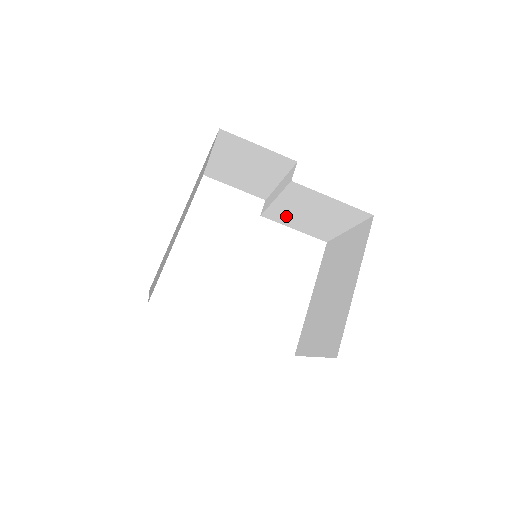
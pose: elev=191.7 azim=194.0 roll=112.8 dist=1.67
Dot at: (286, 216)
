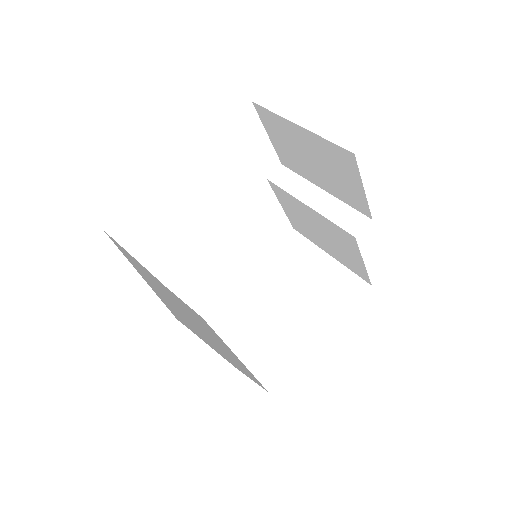
Dot at: (294, 206)
